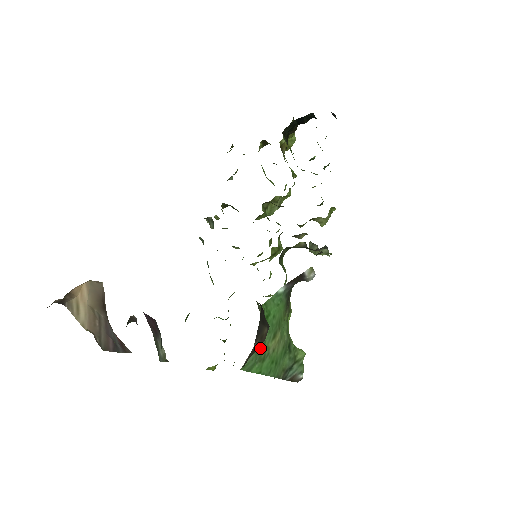
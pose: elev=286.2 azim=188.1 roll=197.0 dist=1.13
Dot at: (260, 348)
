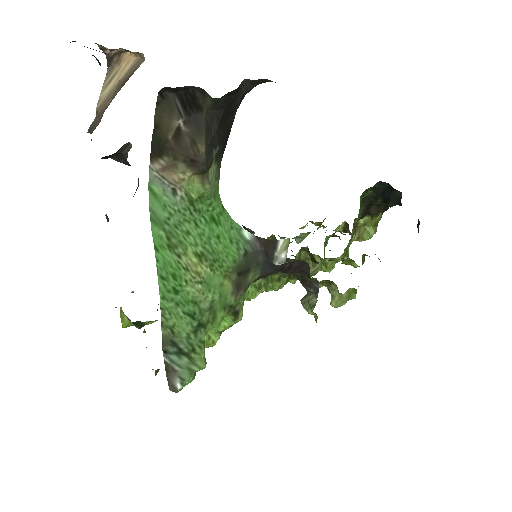
Dot at: (180, 225)
